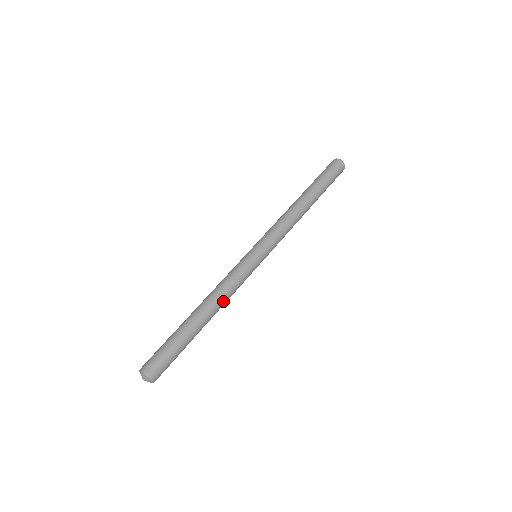
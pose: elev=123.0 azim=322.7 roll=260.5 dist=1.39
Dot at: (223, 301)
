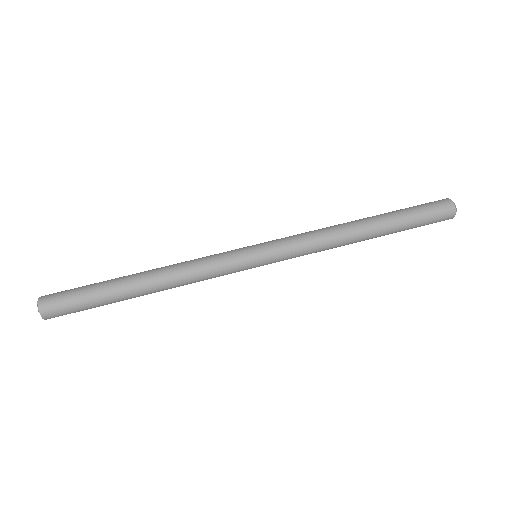
Dot at: (178, 285)
